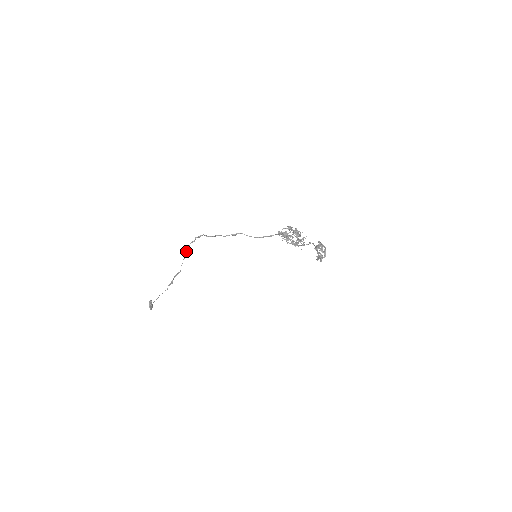
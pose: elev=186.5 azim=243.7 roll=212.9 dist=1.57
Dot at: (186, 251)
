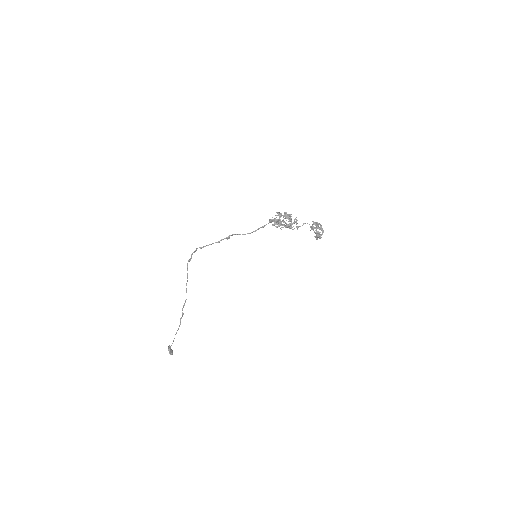
Dot at: occluded
